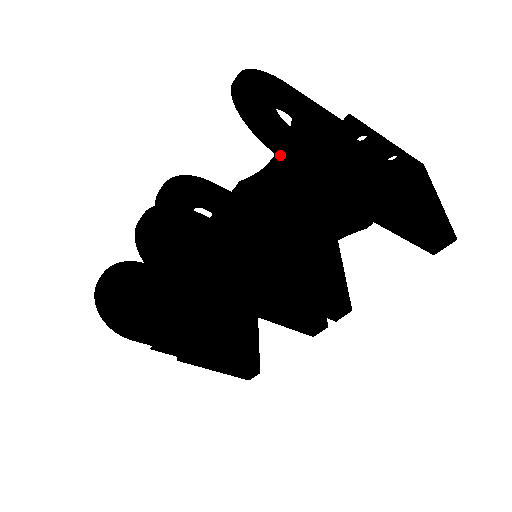
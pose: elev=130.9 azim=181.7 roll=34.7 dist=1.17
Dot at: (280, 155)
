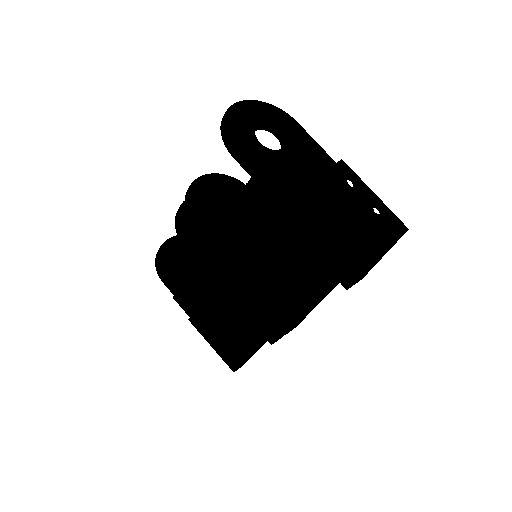
Dot at: (228, 149)
